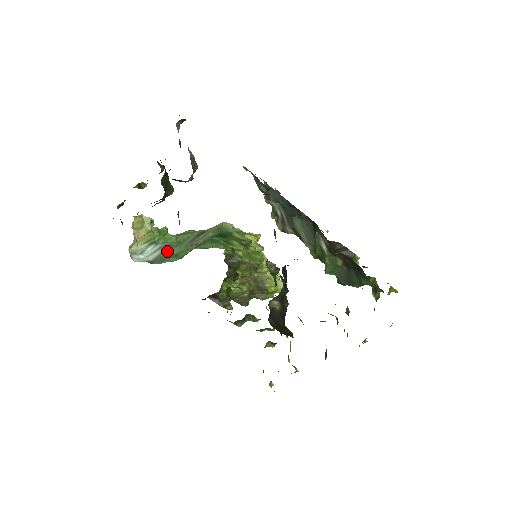
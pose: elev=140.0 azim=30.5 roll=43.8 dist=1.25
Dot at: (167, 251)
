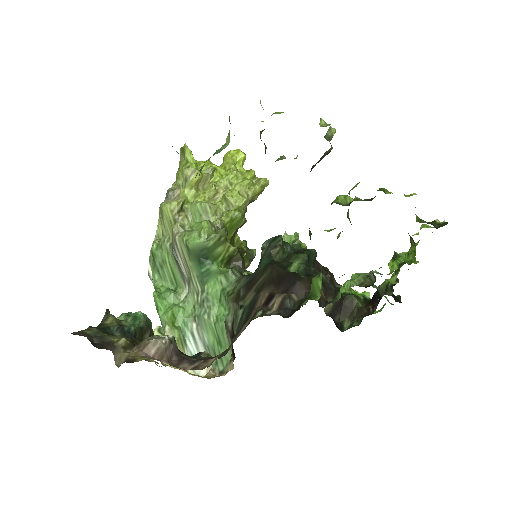
Dot at: (202, 336)
